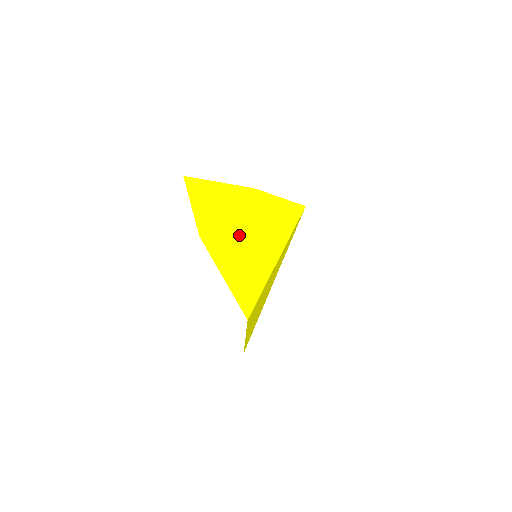
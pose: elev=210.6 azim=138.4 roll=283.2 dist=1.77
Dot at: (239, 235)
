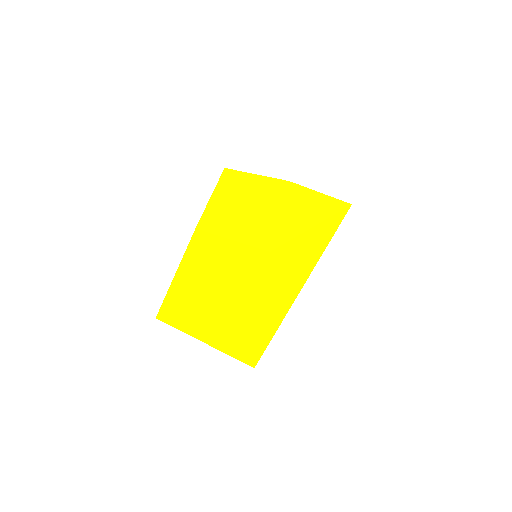
Dot at: (235, 230)
